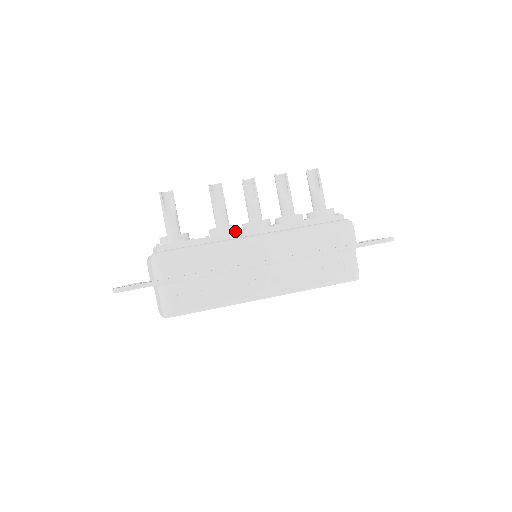
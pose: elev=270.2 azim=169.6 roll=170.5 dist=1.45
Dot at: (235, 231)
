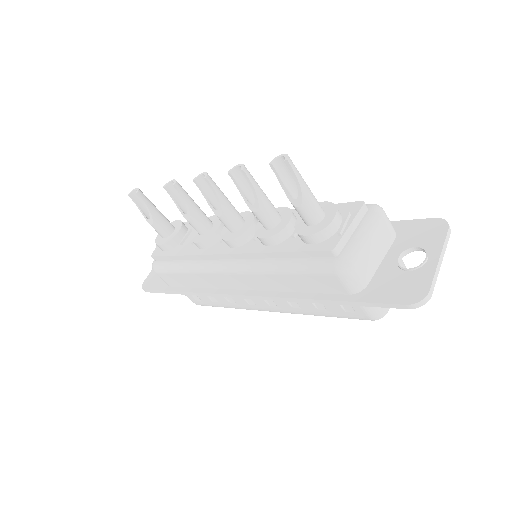
Dot at: (213, 243)
